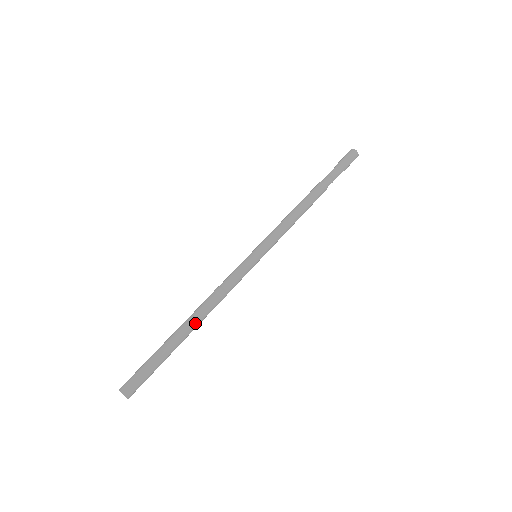
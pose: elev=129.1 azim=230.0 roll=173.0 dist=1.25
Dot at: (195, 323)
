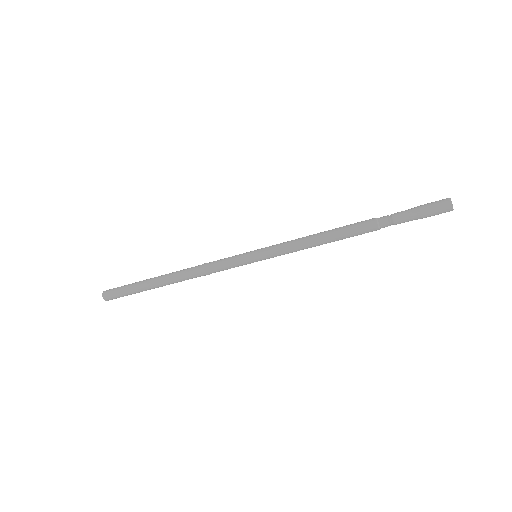
Dot at: (172, 280)
